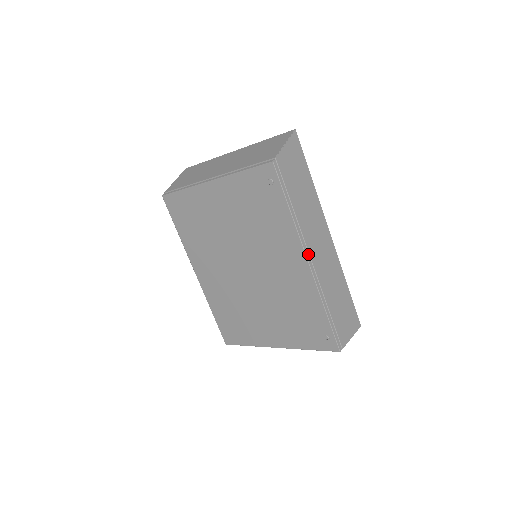
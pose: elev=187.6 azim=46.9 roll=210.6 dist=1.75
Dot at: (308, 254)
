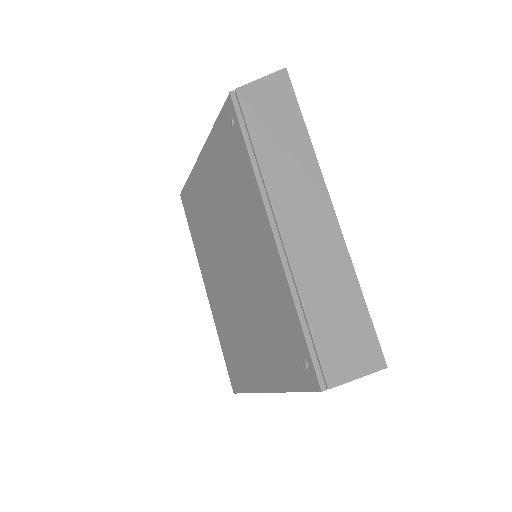
Dot at: (275, 220)
